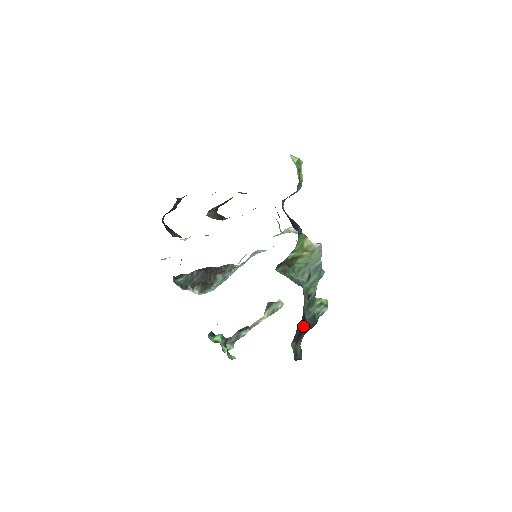
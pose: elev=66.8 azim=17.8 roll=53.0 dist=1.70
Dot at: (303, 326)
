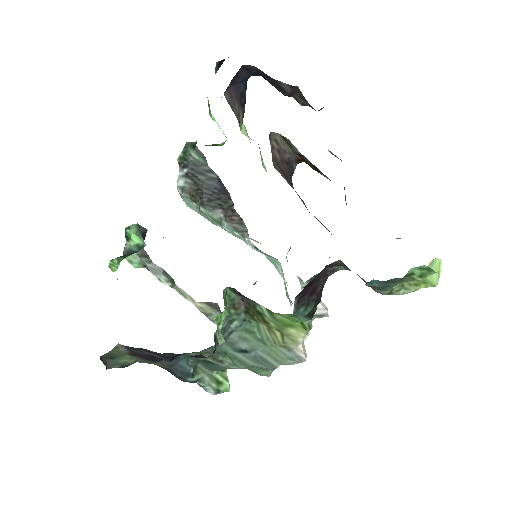
Dot at: occluded
